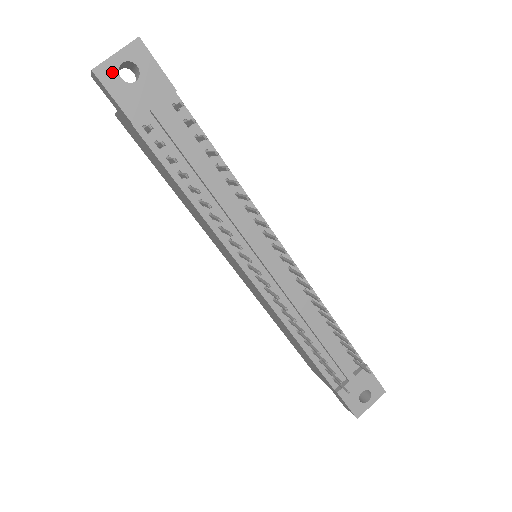
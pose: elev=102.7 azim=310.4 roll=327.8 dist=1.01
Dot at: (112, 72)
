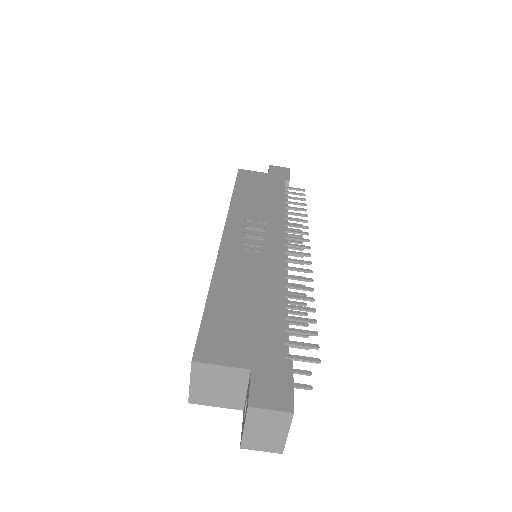
Dot at: occluded
